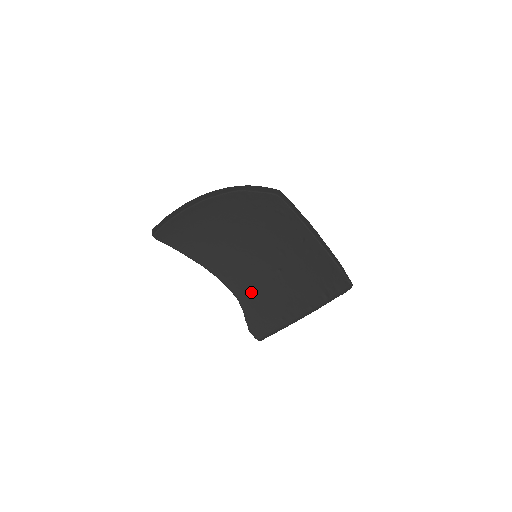
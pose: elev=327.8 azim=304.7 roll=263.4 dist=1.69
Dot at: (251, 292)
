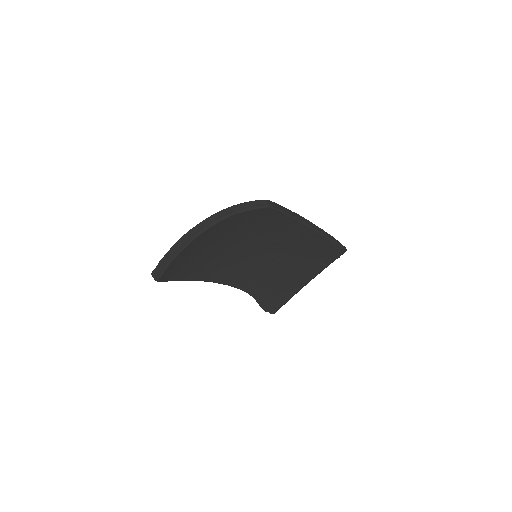
Dot at: (258, 283)
